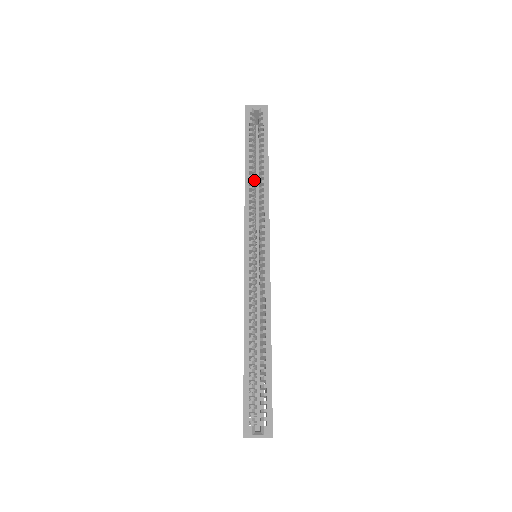
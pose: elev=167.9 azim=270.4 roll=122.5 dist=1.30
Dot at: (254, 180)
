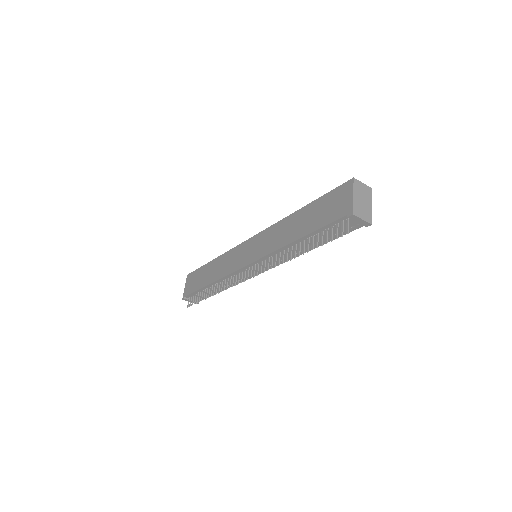
Dot at: occluded
